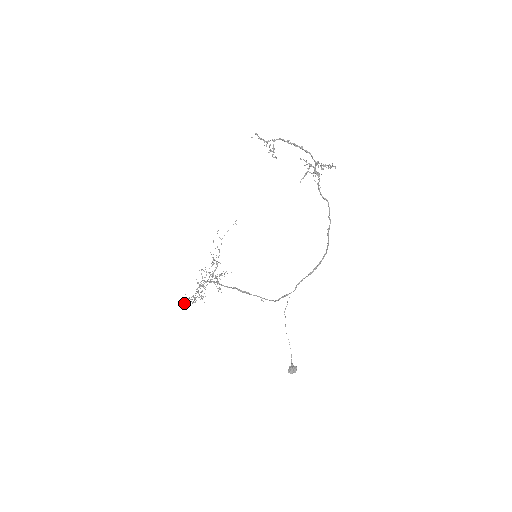
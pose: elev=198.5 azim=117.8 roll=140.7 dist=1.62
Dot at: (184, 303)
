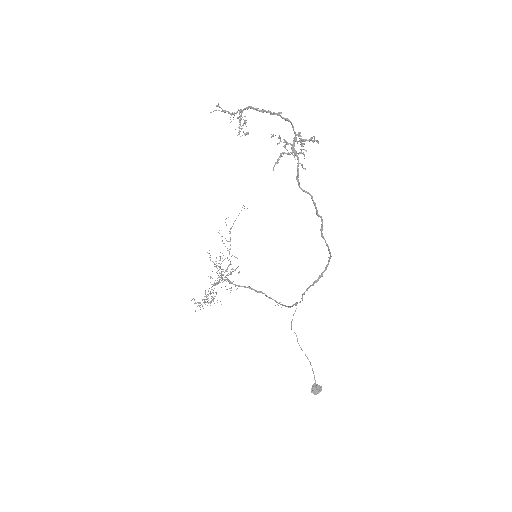
Dot at: (198, 305)
